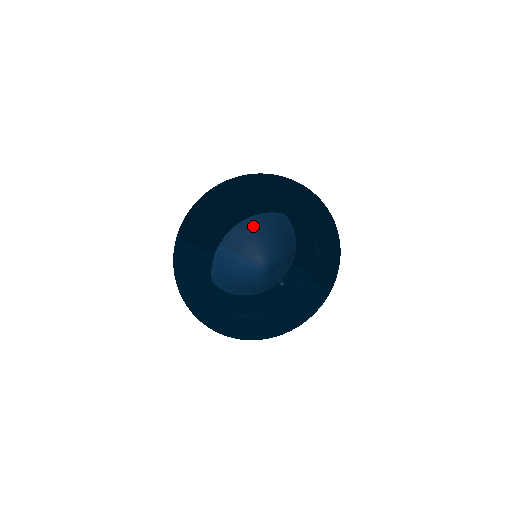
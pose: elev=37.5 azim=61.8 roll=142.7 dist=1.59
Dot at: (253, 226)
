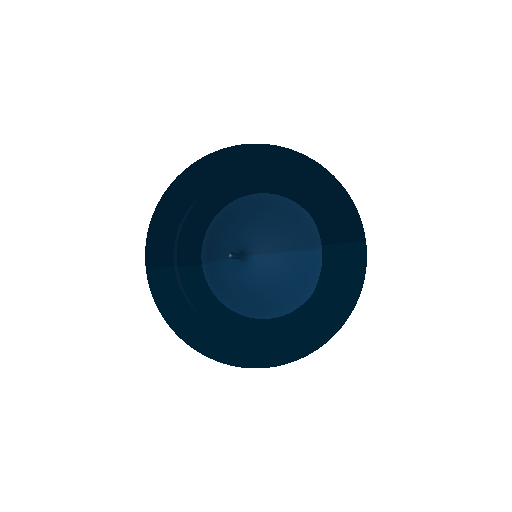
Dot at: (229, 223)
